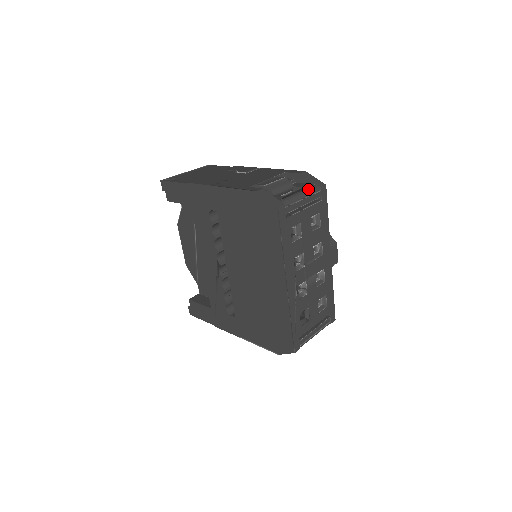
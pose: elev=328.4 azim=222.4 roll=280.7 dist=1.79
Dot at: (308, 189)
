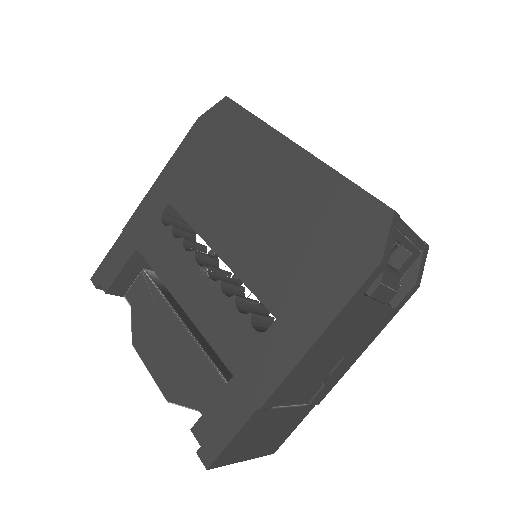
Dot at: occluded
